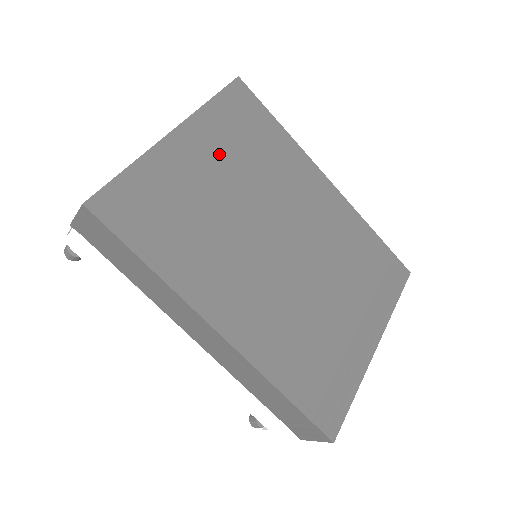
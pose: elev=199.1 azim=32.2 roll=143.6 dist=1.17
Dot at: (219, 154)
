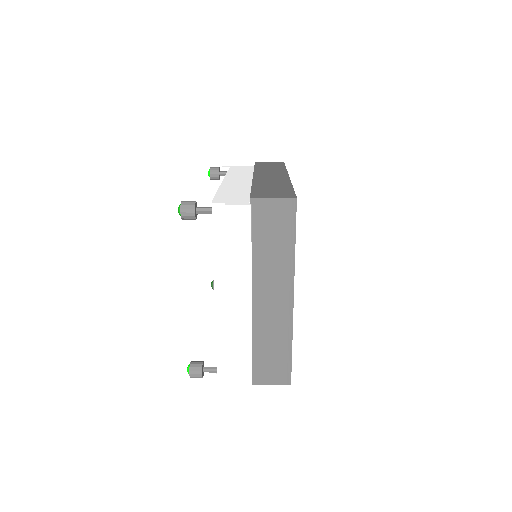
Dot at: occluded
